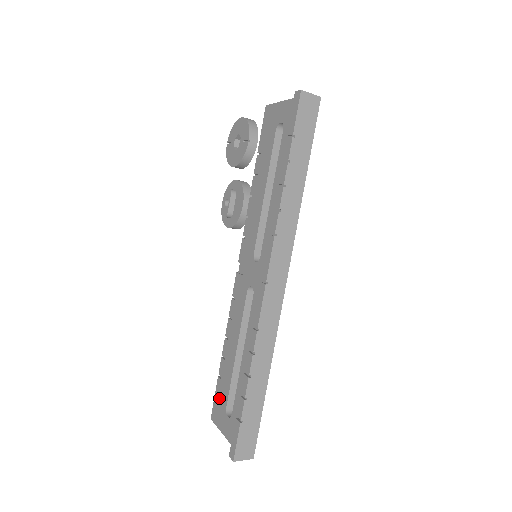
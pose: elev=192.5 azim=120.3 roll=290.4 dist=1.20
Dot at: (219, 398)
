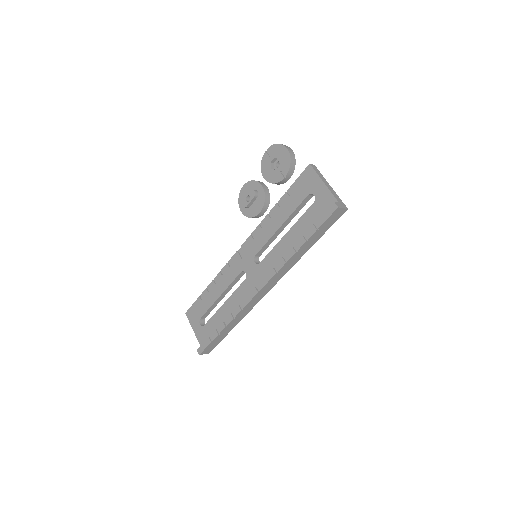
Dot at: (196, 309)
